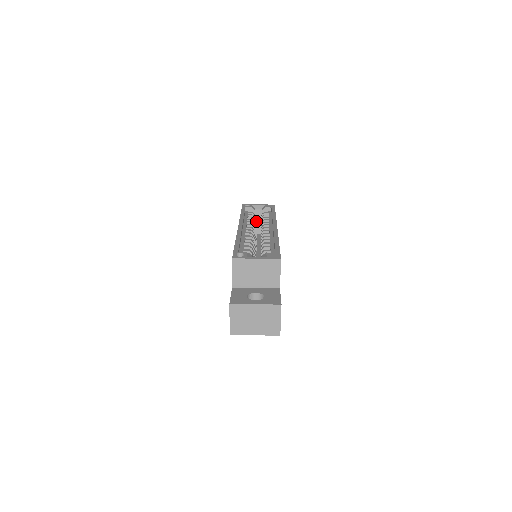
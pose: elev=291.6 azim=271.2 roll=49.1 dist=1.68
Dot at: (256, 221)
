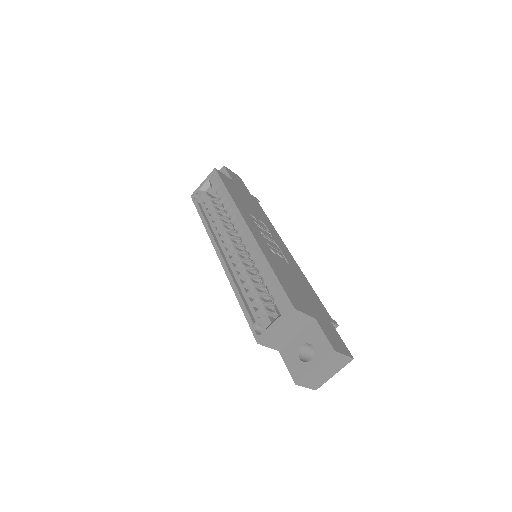
Dot at: (219, 206)
